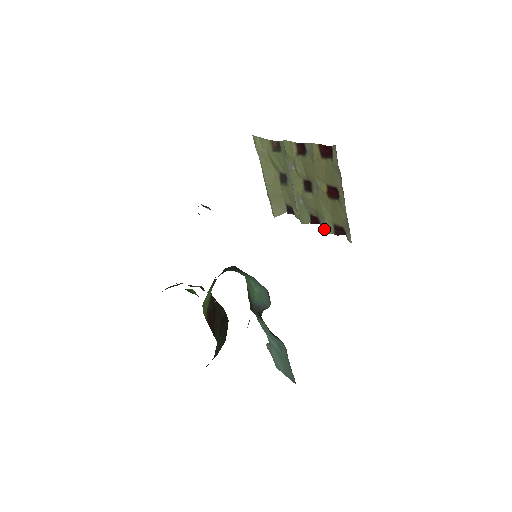
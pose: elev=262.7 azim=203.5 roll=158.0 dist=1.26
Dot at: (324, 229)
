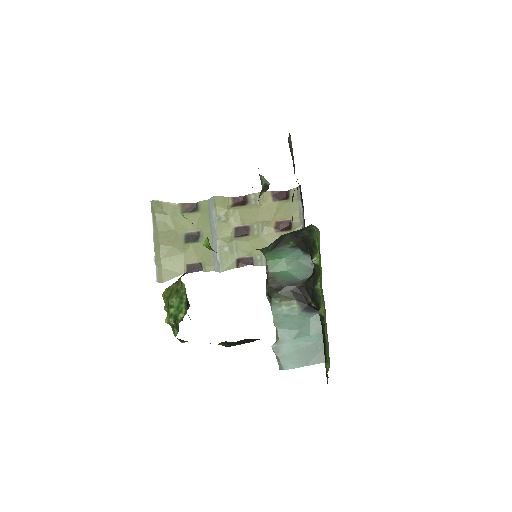
Dot at: (261, 264)
